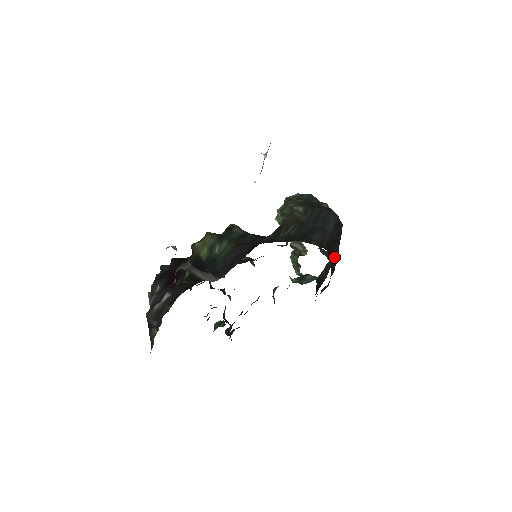
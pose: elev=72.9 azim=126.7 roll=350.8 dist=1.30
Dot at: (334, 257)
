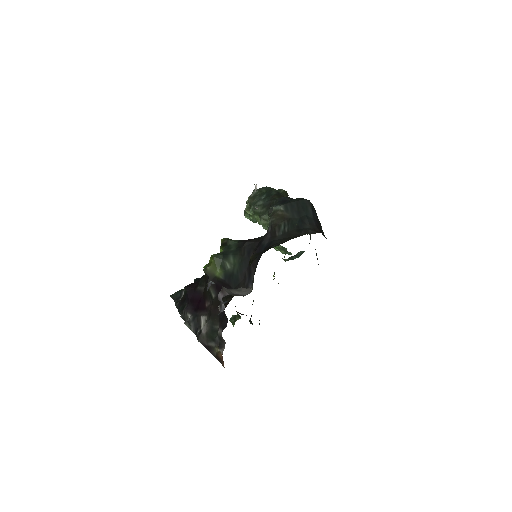
Dot at: occluded
